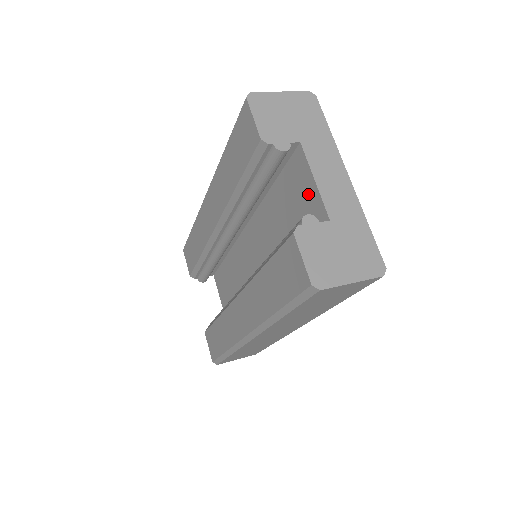
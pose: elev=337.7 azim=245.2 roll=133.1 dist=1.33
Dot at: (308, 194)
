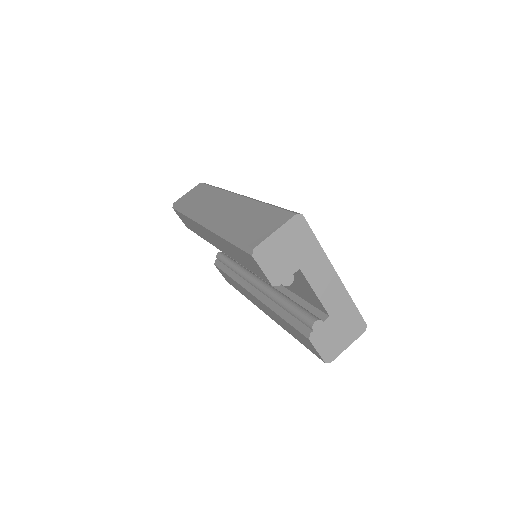
Dot at: (309, 292)
